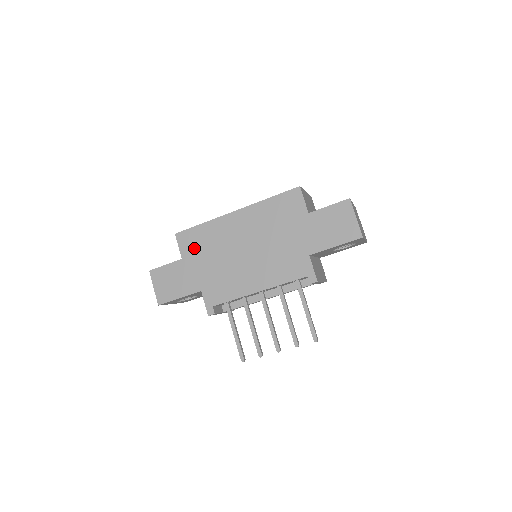
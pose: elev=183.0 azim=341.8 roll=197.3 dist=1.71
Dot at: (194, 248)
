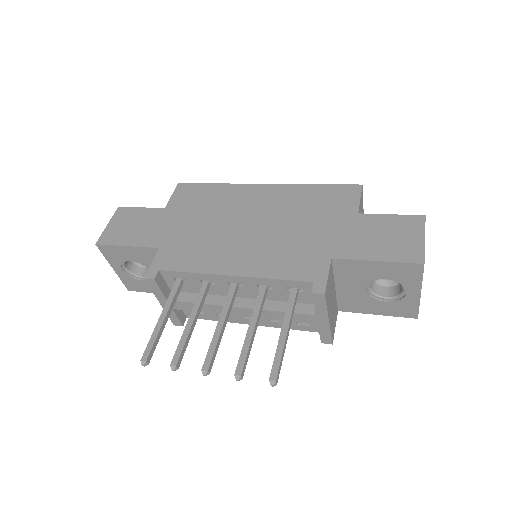
Dot at: (188, 202)
